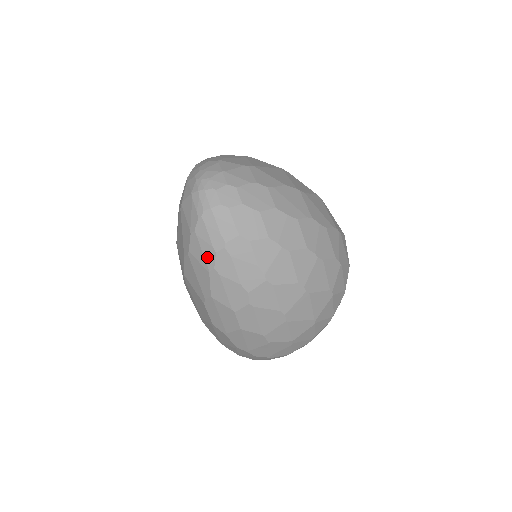
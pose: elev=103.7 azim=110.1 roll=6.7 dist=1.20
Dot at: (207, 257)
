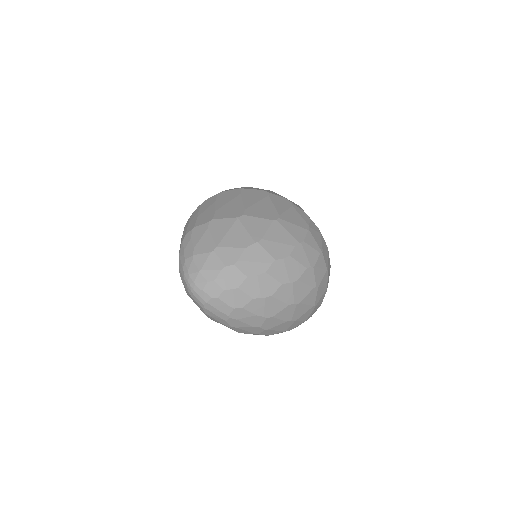
Dot at: (223, 323)
